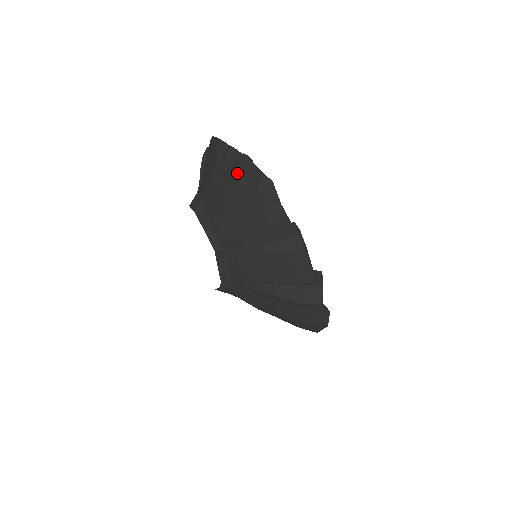
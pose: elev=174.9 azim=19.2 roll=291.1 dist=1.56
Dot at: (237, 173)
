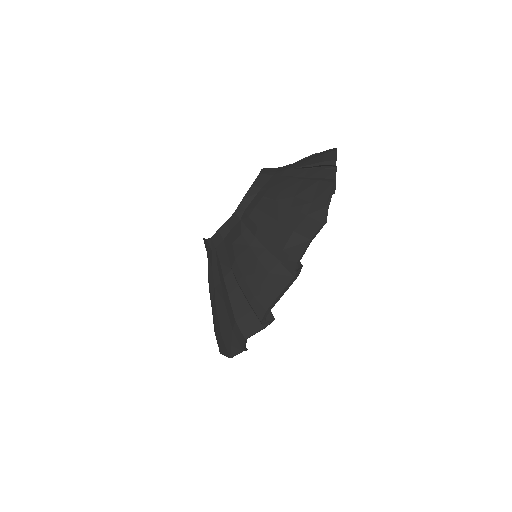
Dot at: (314, 186)
